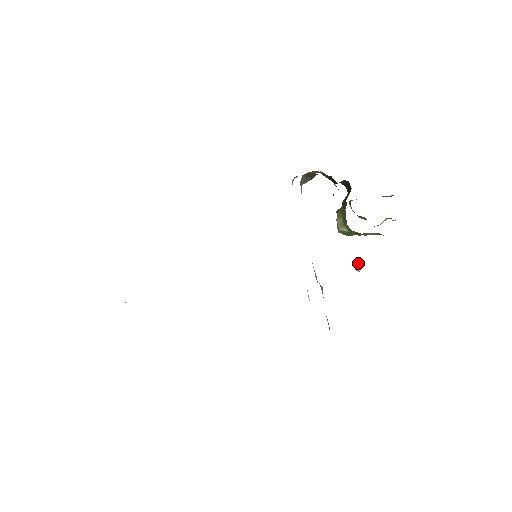
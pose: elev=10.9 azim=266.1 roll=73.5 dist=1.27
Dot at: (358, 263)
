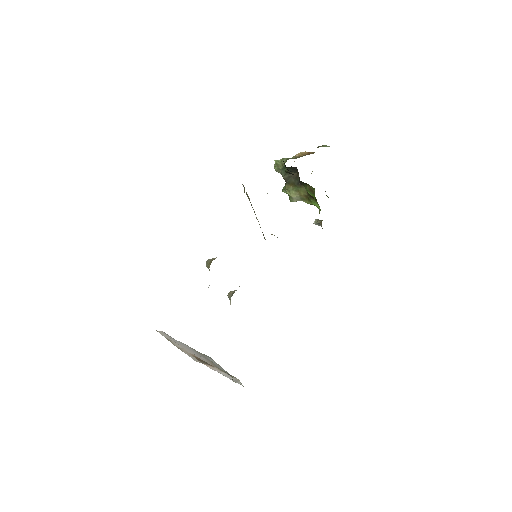
Dot at: (320, 222)
